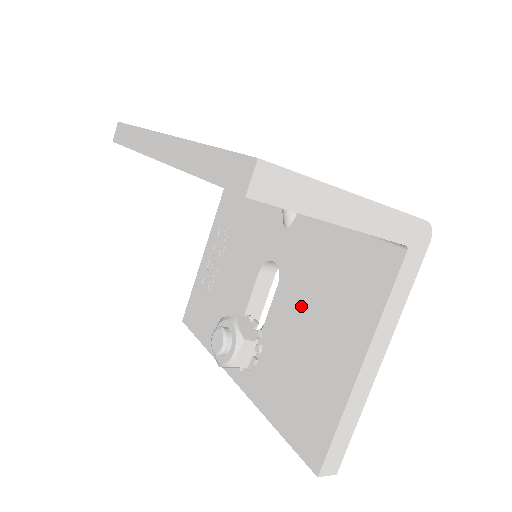
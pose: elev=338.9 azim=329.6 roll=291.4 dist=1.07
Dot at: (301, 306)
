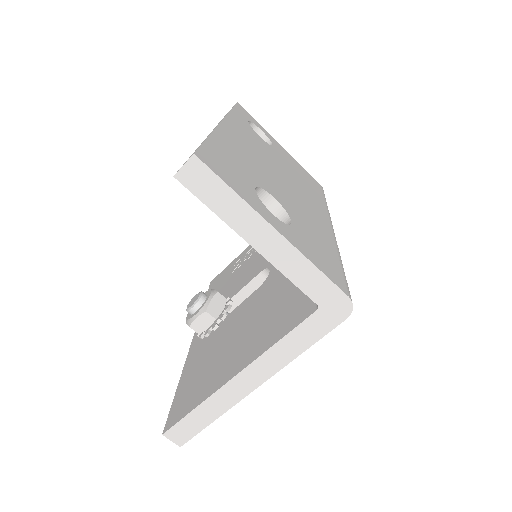
Dot at: (252, 312)
